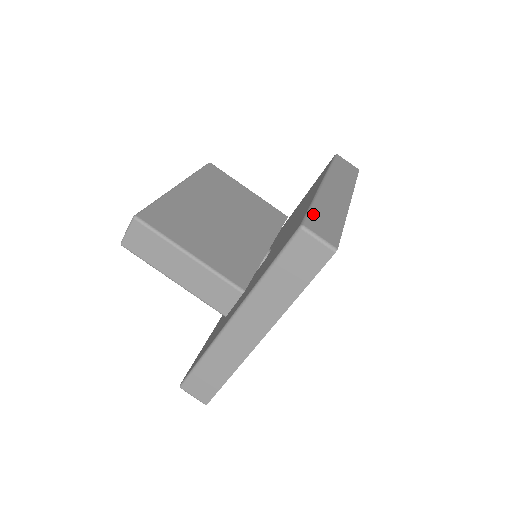
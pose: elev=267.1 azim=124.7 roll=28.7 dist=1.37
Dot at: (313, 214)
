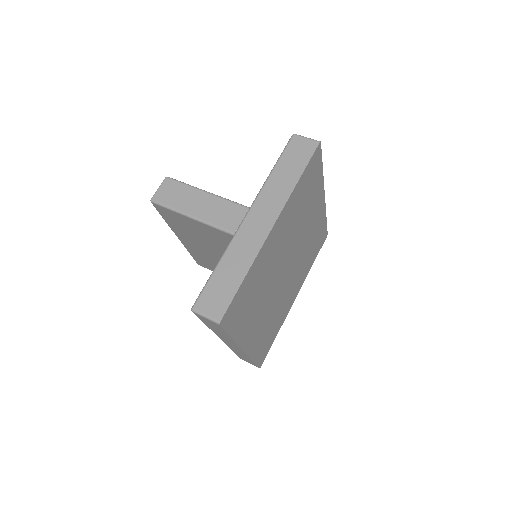
Dot at: occluded
